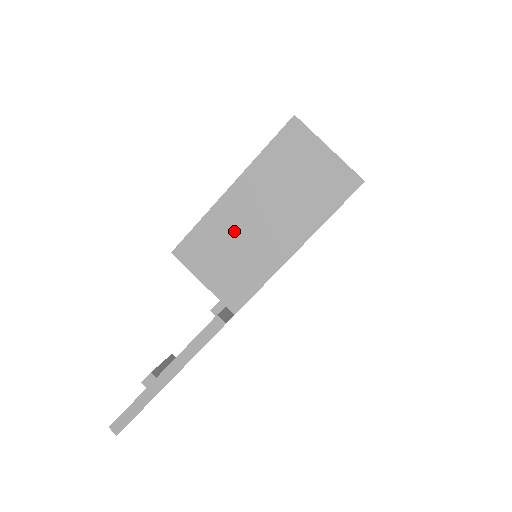
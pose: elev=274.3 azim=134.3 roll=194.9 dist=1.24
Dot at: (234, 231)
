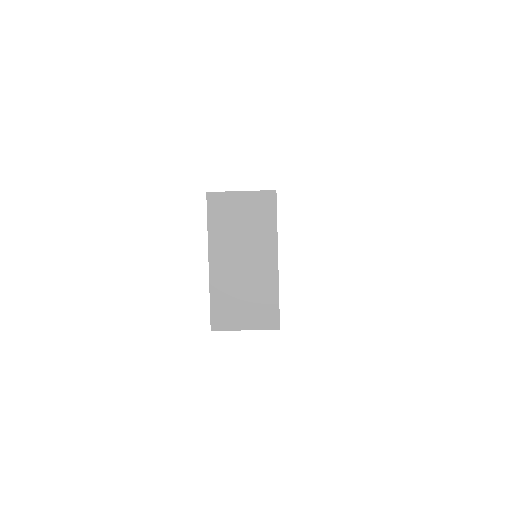
Dot at: occluded
